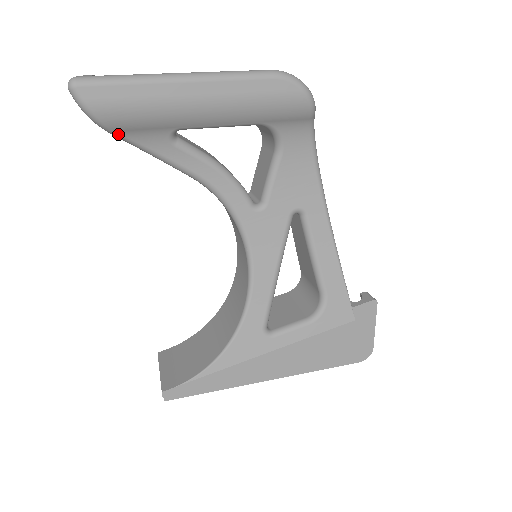
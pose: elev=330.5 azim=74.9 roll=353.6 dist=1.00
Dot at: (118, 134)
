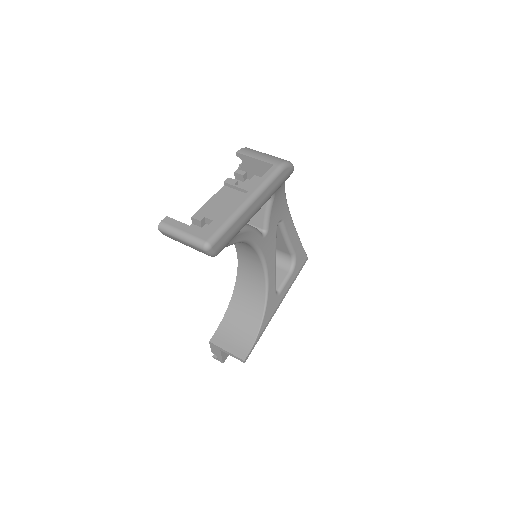
Dot at: occluded
